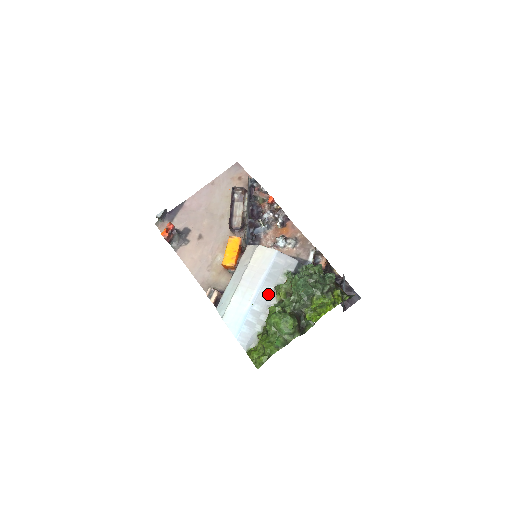
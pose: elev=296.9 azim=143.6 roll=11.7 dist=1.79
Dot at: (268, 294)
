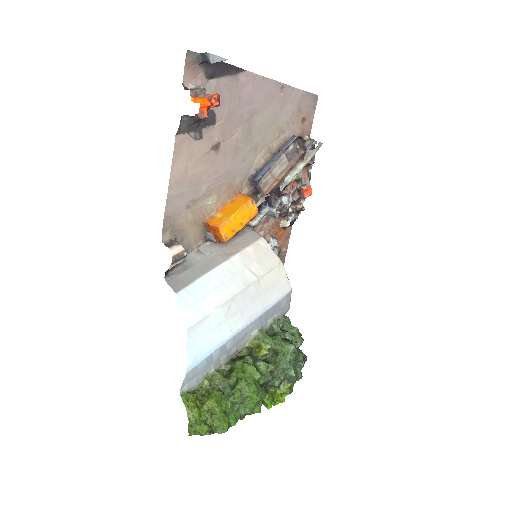
Dot at: (248, 333)
